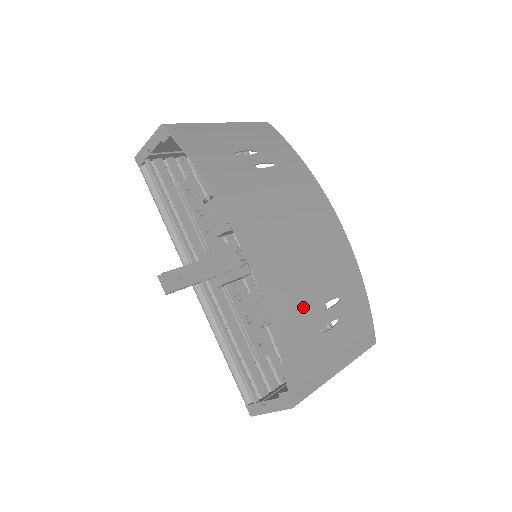
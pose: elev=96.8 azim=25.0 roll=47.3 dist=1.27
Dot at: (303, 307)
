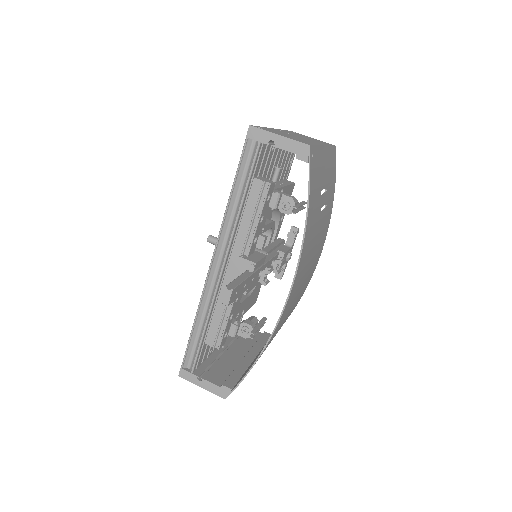
Dot at: occluded
